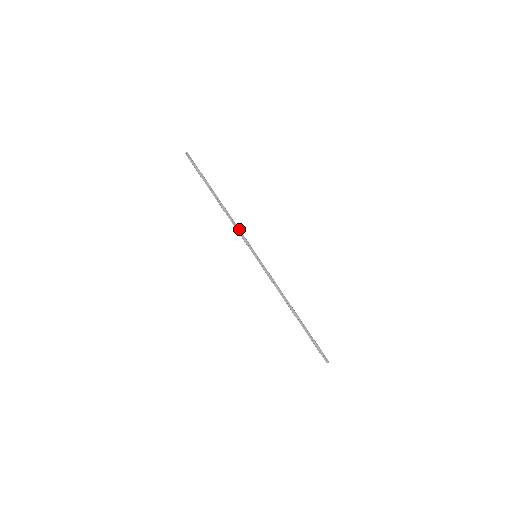
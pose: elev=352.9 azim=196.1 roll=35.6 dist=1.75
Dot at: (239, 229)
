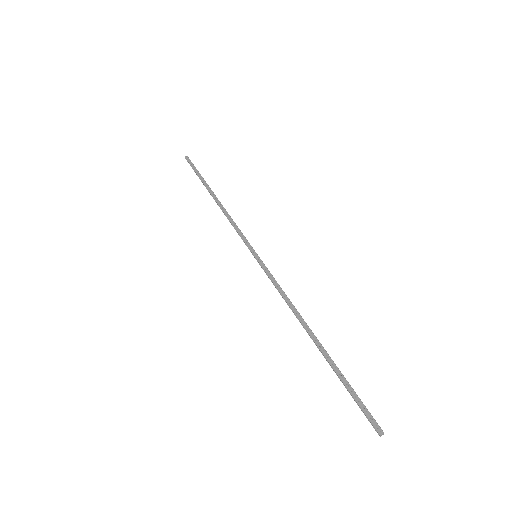
Dot at: (236, 226)
